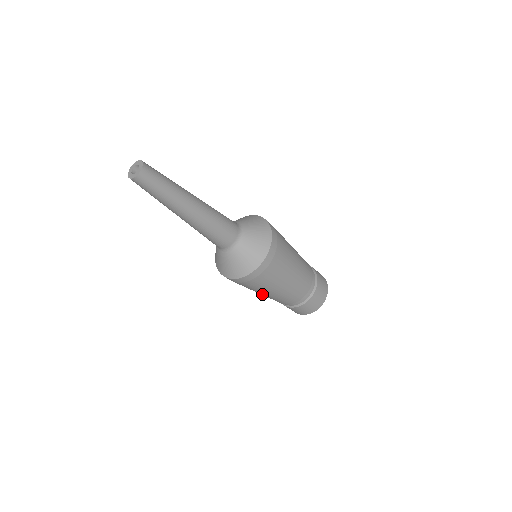
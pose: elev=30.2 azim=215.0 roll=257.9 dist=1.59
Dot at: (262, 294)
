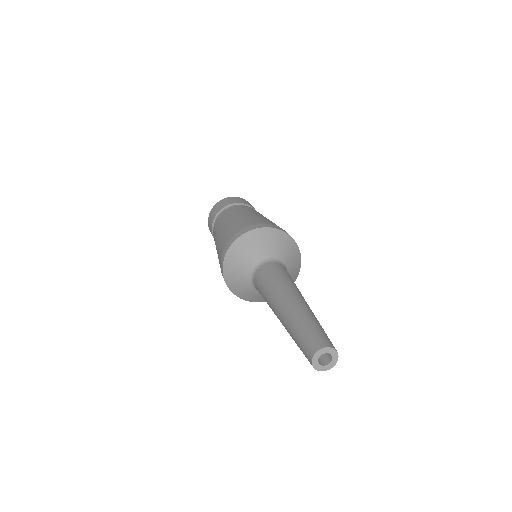
Dot at: occluded
